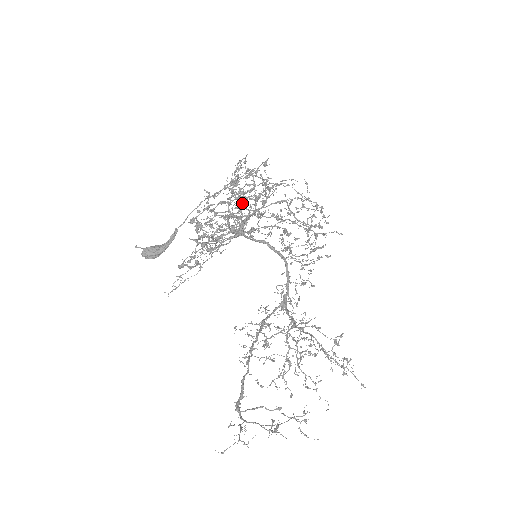
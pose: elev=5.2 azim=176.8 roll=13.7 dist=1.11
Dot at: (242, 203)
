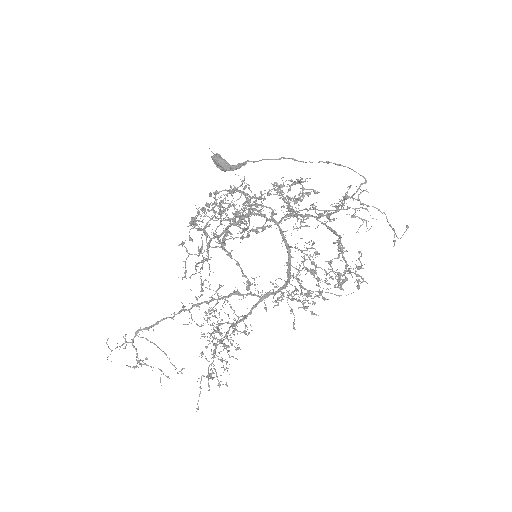
Dot at: (300, 199)
